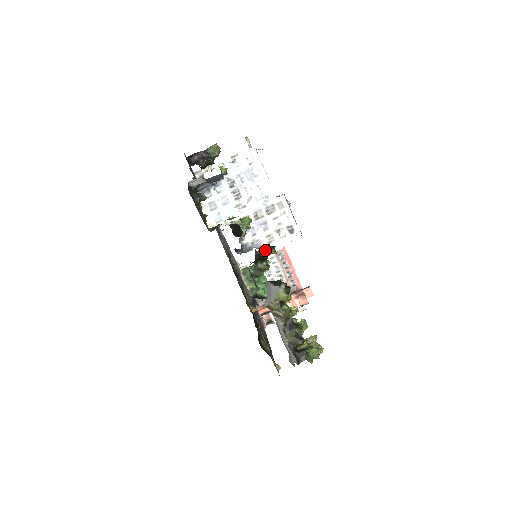
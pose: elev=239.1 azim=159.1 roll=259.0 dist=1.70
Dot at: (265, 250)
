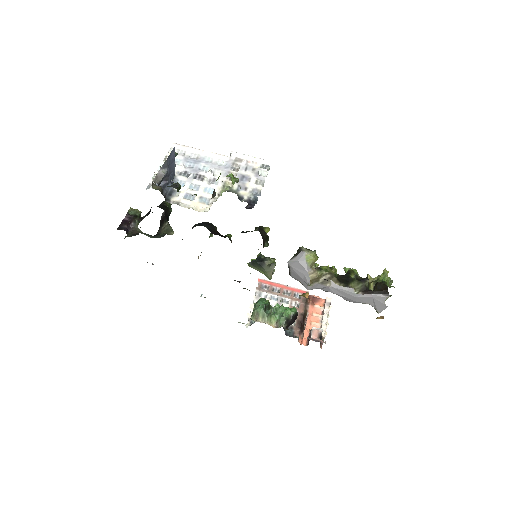
Dot at: (260, 230)
